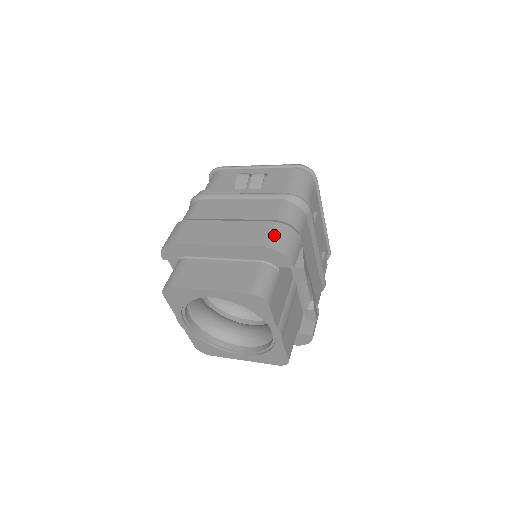
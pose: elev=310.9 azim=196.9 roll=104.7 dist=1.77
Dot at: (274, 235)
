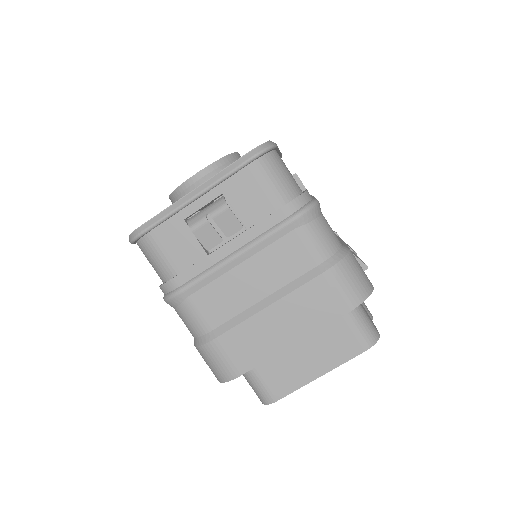
Dot at: (344, 288)
